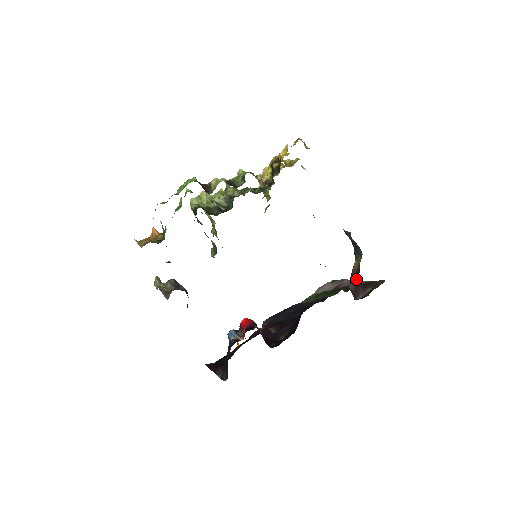
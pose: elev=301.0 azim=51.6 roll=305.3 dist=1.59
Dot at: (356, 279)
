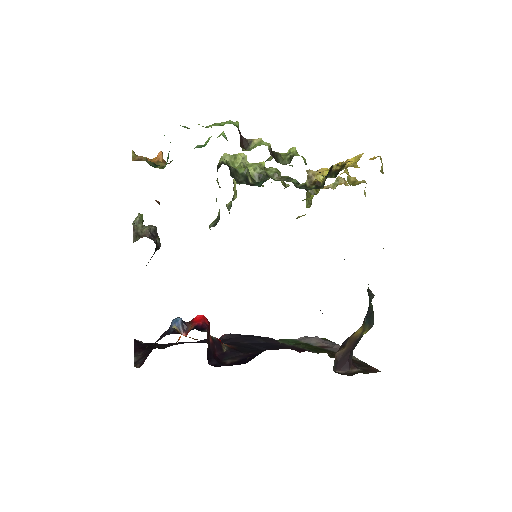
Dot at: (349, 349)
